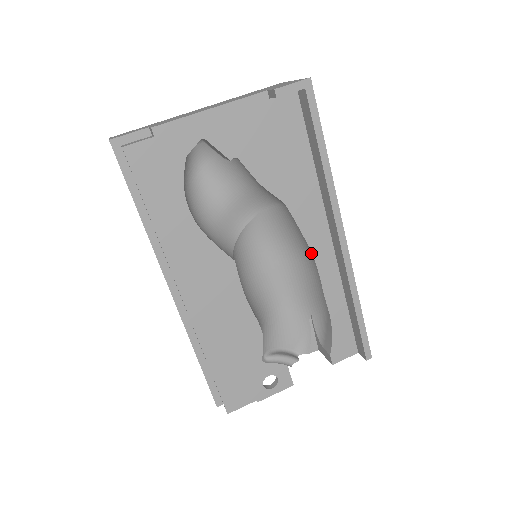
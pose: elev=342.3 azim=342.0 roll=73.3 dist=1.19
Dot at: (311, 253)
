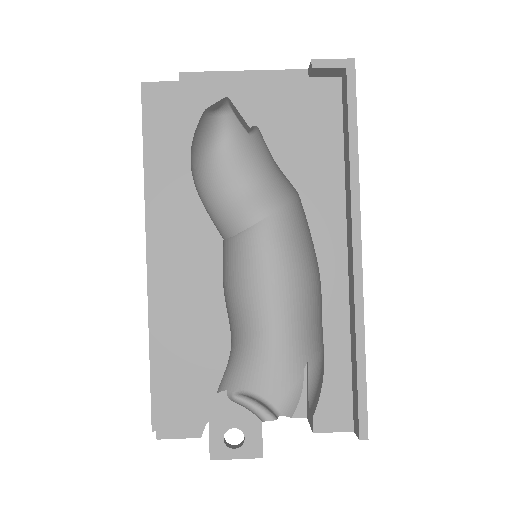
Dot at: (318, 264)
